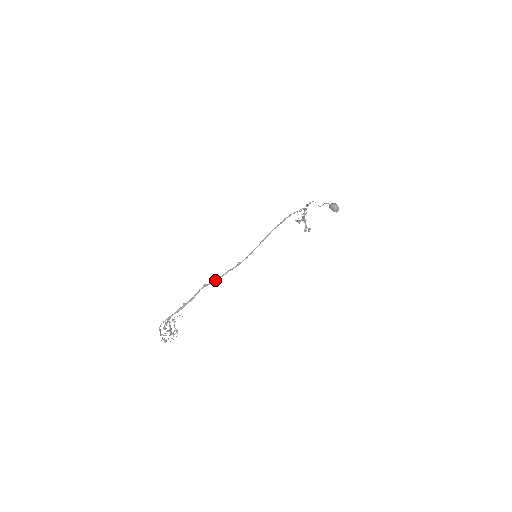
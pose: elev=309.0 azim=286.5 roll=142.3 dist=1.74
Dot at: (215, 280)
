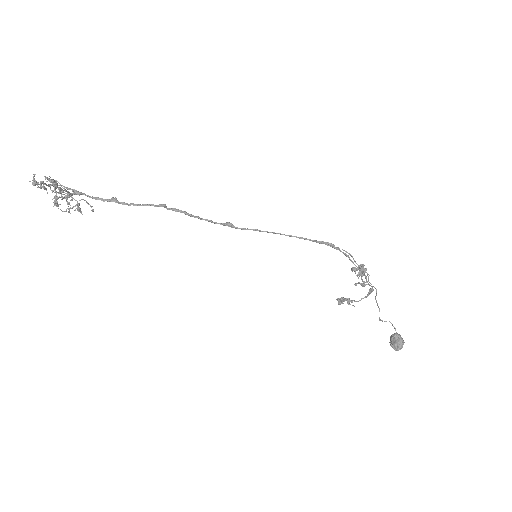
Dot at: (181, 211)
